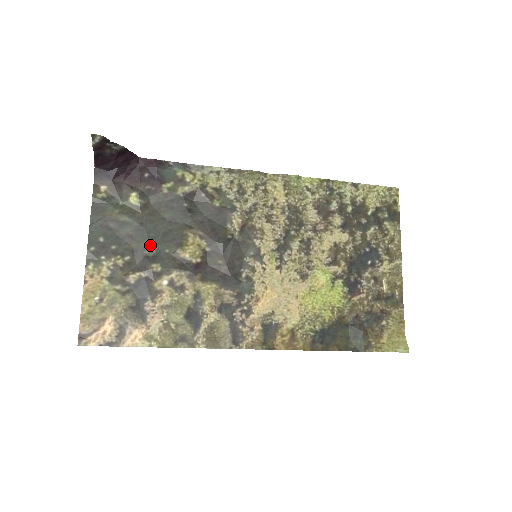
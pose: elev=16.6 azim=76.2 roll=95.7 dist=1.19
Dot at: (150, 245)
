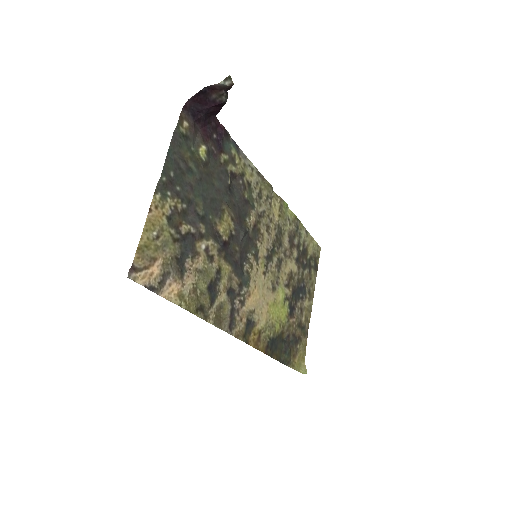
Dot at: (202, 204)
